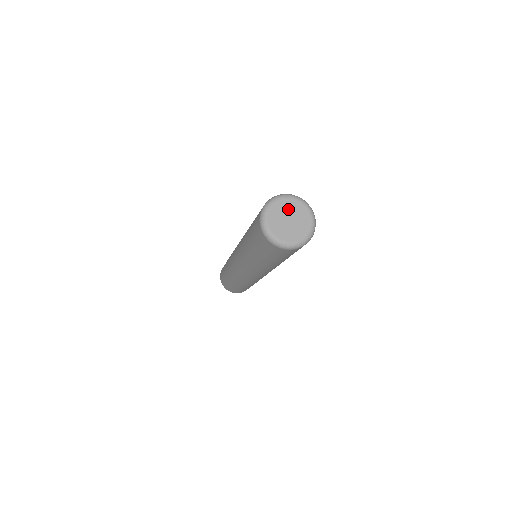
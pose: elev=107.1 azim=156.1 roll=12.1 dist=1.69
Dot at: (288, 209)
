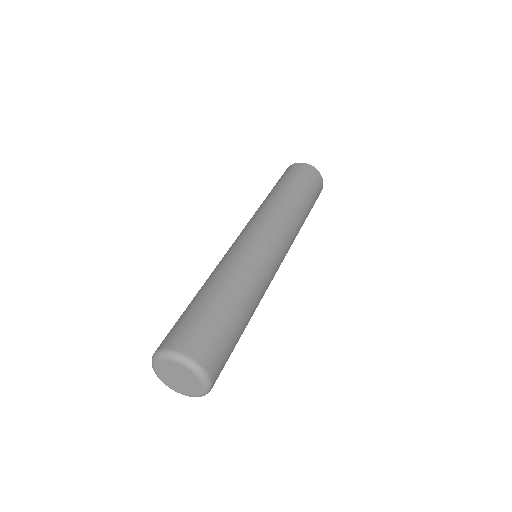
Dot at: (167, 372)
